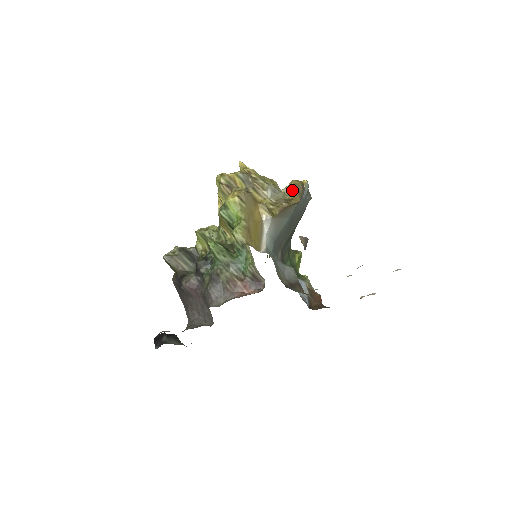
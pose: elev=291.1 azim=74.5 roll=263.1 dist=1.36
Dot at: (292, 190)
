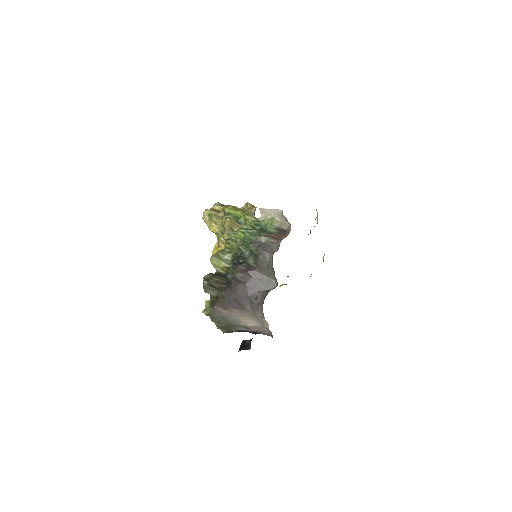
Dot at: (248, 204)
